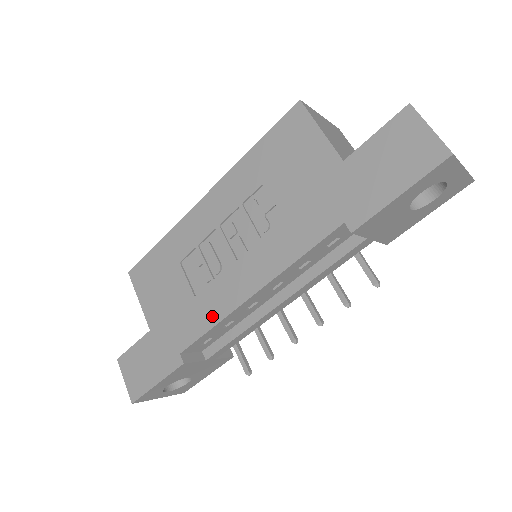
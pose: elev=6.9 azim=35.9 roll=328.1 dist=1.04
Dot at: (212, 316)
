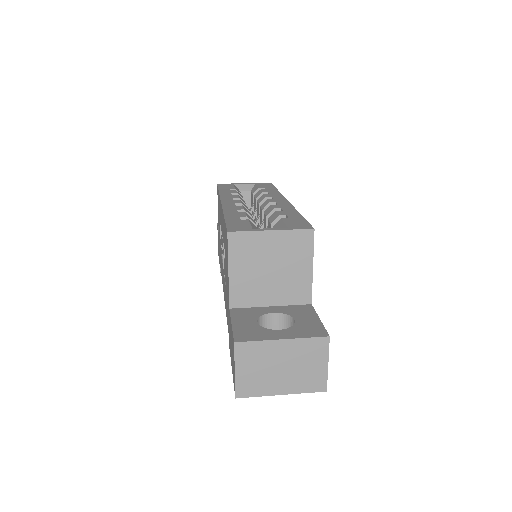
Dot at: occluded
